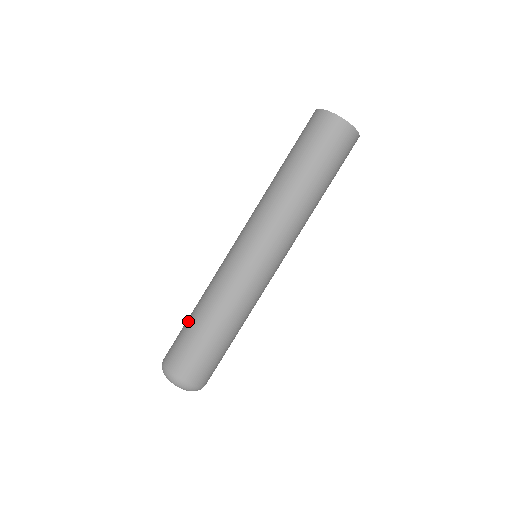
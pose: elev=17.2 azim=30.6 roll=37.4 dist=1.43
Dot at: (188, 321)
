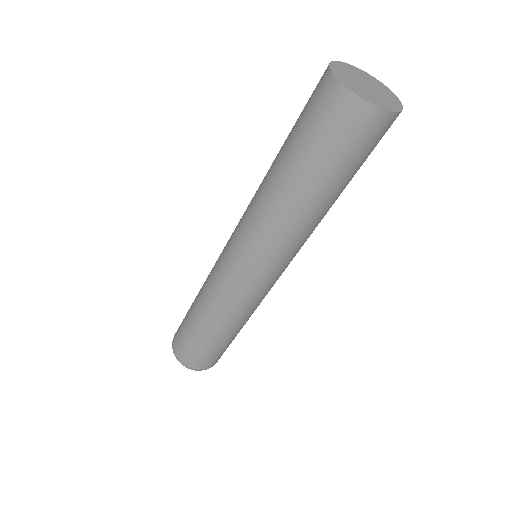
Dot at: occluded
